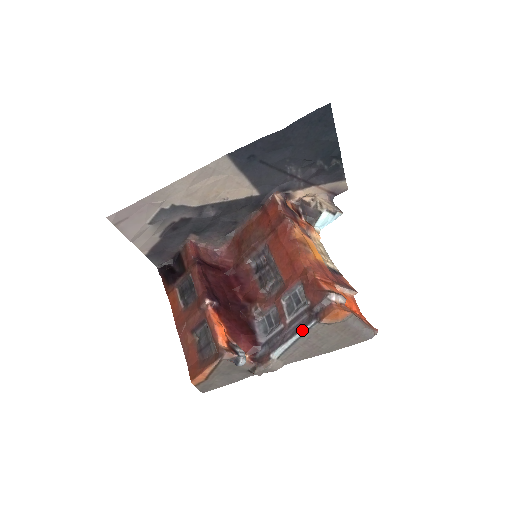
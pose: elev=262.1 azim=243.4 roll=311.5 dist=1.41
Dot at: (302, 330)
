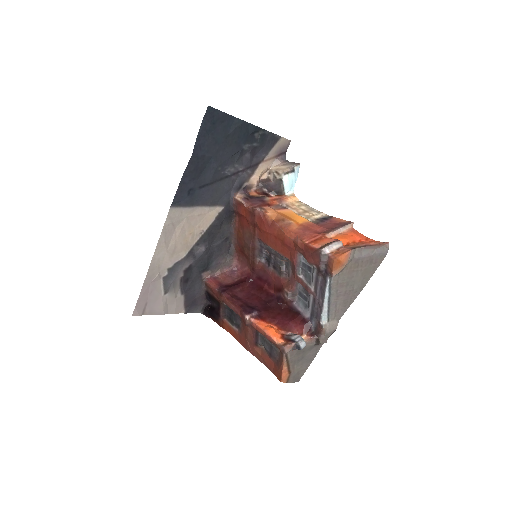
Dot at: (325, 290)
